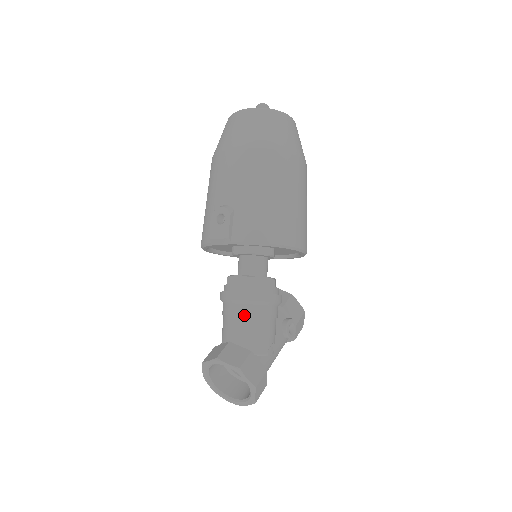
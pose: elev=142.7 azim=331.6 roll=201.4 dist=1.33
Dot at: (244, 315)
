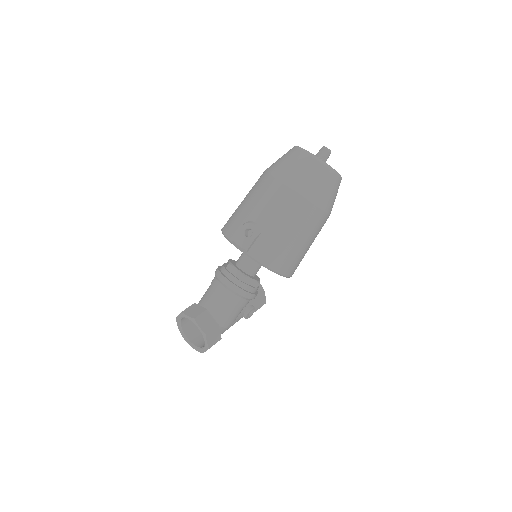
Dot at: (226, 298)
